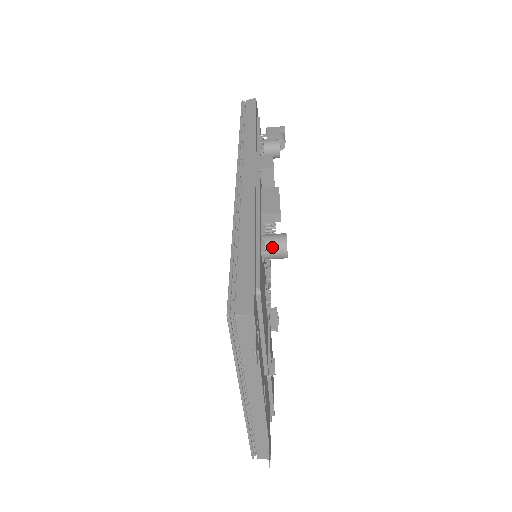
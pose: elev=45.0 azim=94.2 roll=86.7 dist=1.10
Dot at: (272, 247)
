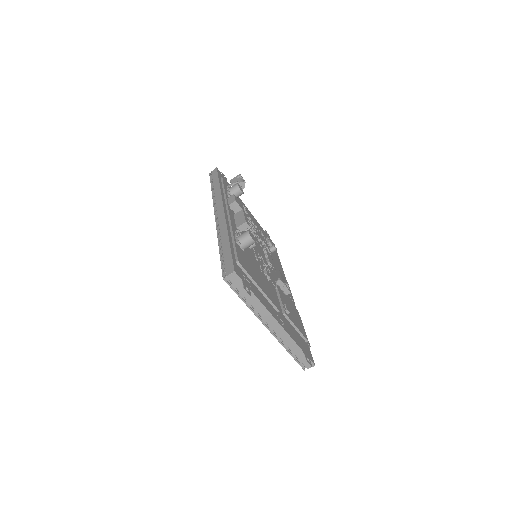
Dot at: (243, 240)
